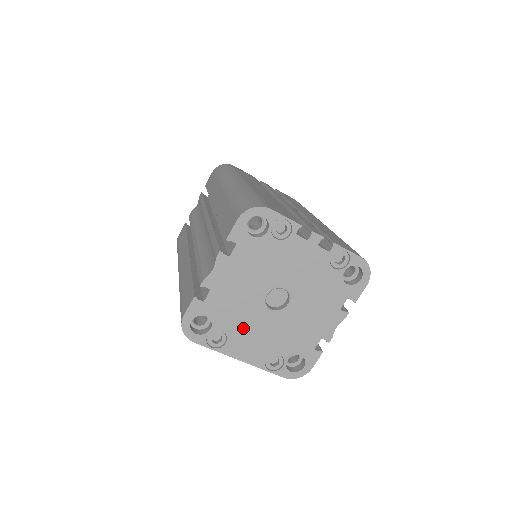
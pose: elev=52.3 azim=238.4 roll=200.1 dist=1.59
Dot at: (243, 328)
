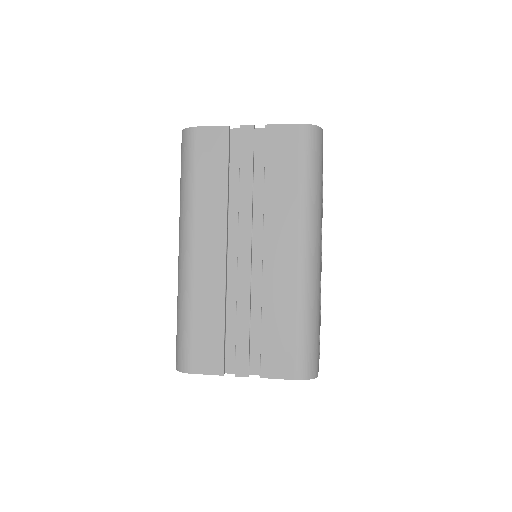
Dot at: occluded
